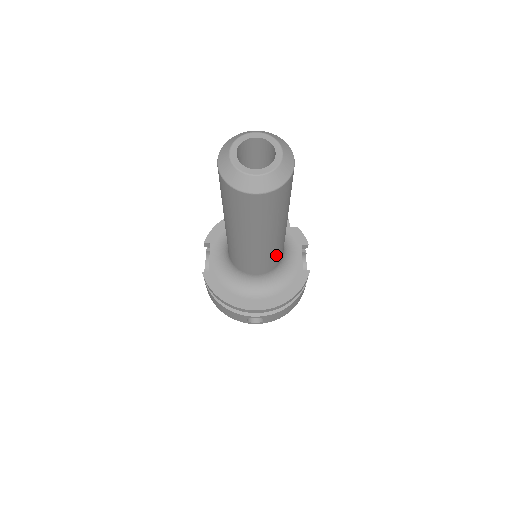
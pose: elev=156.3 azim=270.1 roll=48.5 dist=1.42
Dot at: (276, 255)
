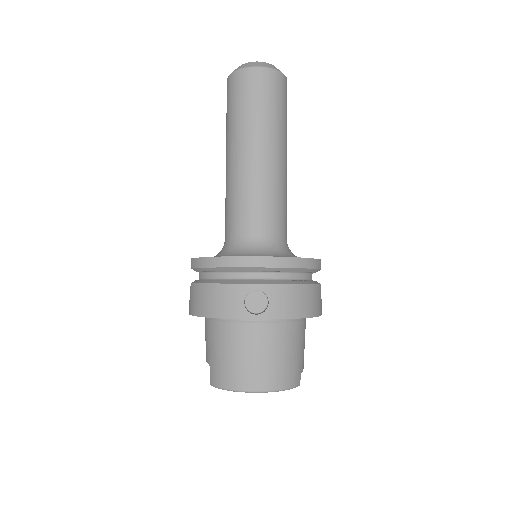
Dot at: (278, 204)
